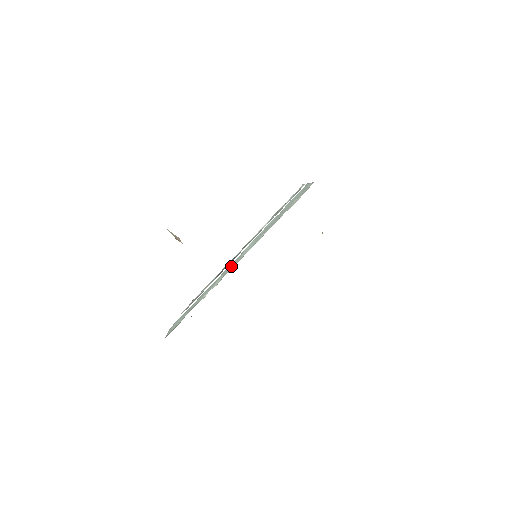
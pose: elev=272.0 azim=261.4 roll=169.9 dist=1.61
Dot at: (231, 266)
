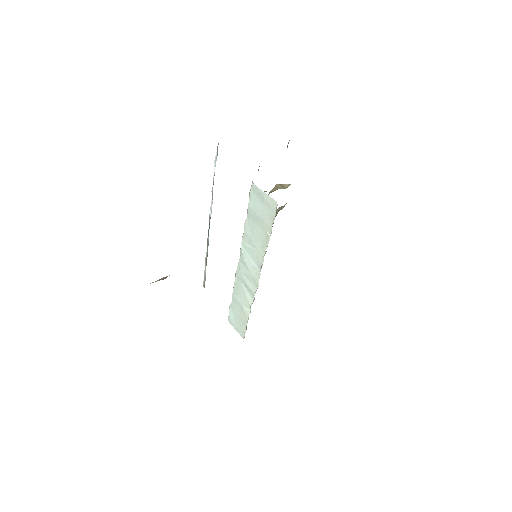
Dot at: (247, 280)
